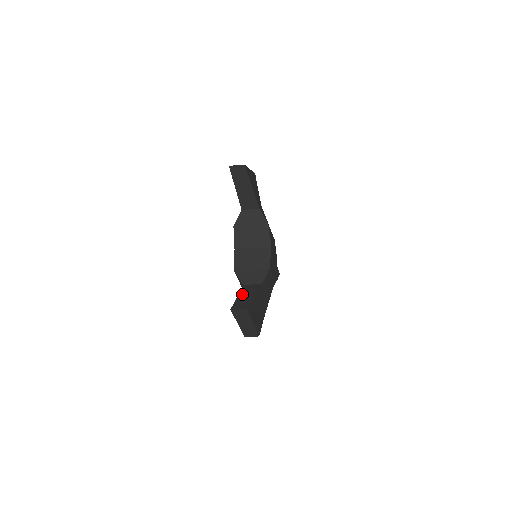
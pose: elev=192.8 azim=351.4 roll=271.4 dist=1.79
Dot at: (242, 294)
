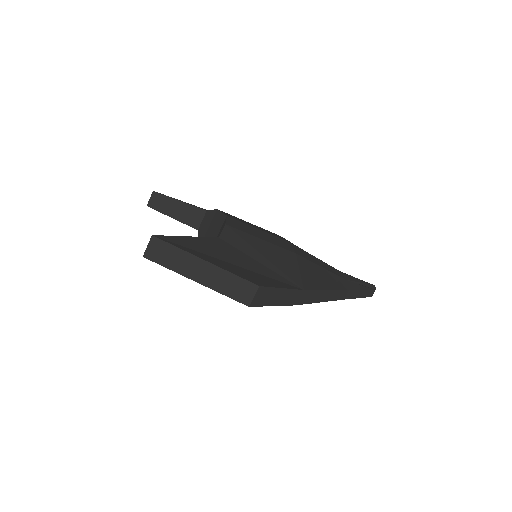
Dot at: occluded
